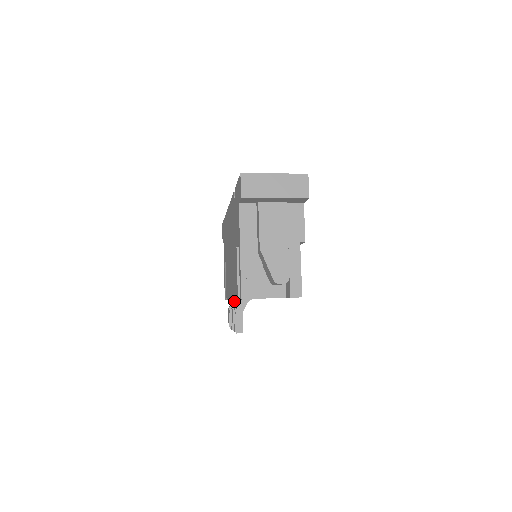
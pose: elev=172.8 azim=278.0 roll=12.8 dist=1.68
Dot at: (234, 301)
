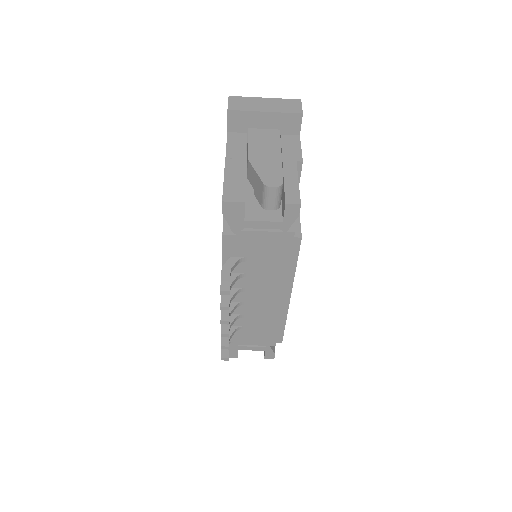
Dot at: occluded
